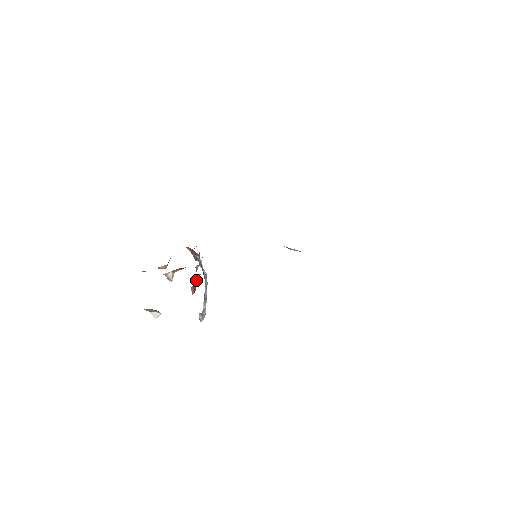
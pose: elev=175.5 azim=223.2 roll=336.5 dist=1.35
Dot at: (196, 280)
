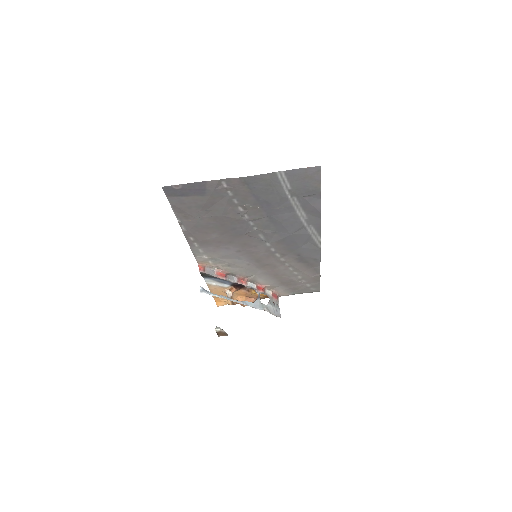
Dot at: (217, 274)
